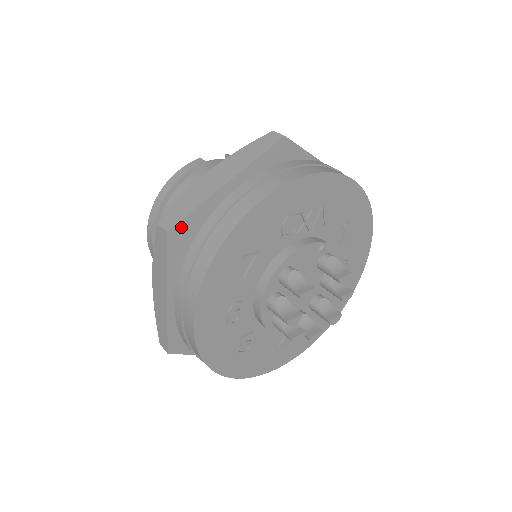
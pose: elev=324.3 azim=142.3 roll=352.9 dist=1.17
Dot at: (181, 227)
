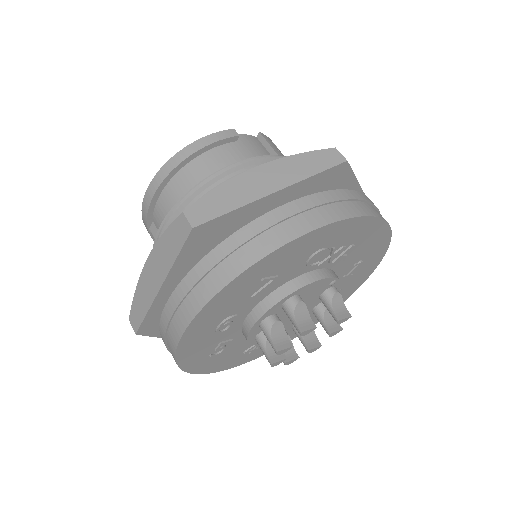
Dot at: (208, 226)
